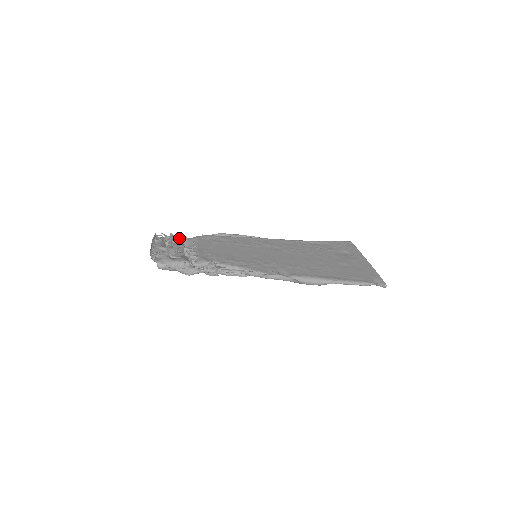
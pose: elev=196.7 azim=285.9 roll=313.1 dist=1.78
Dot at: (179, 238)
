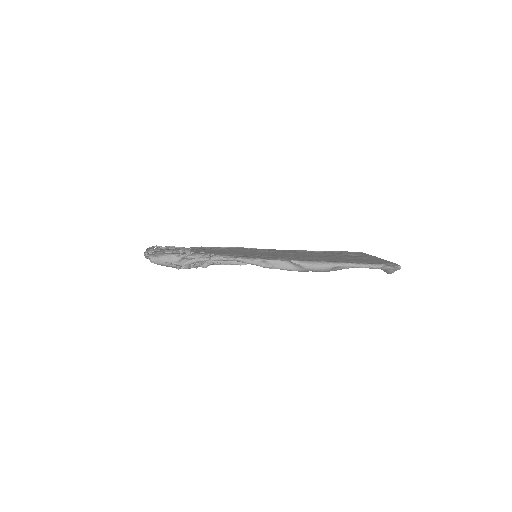
Dot at: occluded
